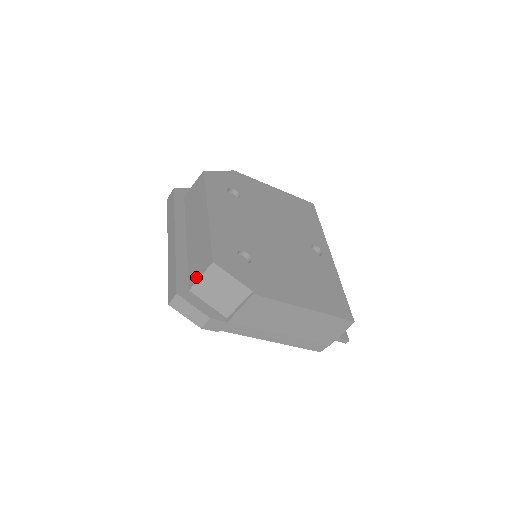
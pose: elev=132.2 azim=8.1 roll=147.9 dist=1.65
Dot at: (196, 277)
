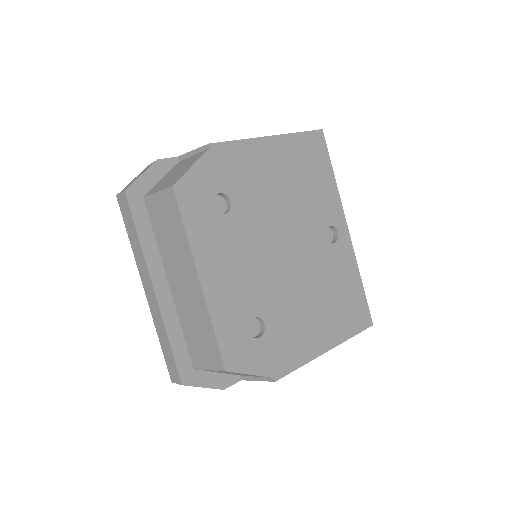
Dot at: (201, 364)
